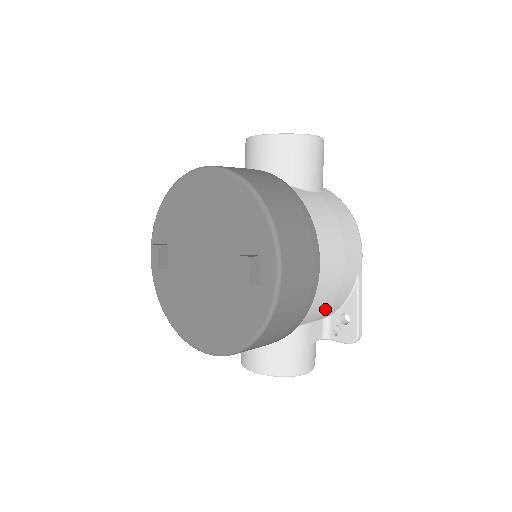
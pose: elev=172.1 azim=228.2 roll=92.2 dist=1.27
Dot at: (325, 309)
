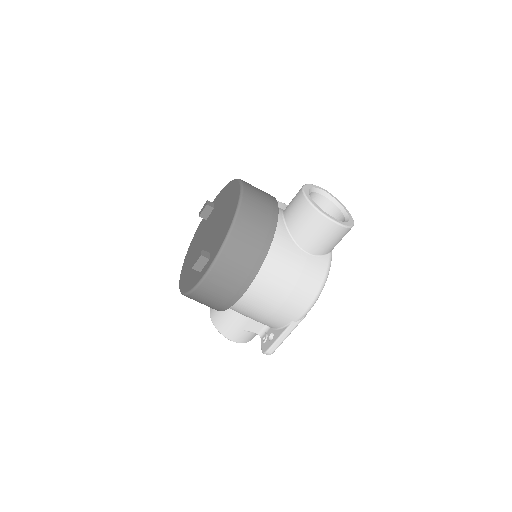
Dot at: (257, 319)
